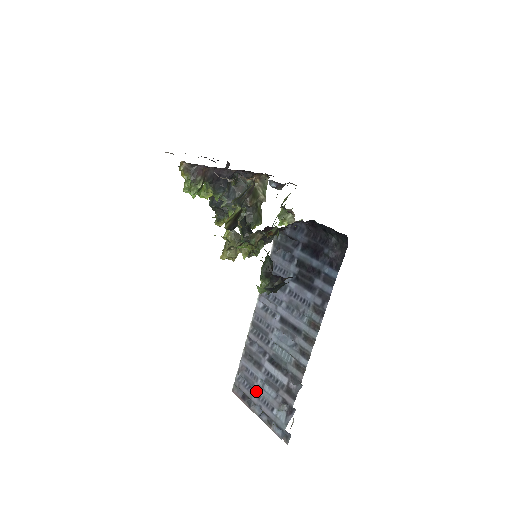
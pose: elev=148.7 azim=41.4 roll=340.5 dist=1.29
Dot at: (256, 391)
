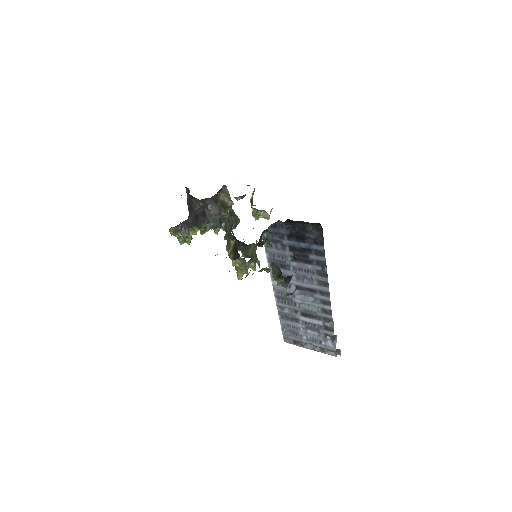
Dot at: (302, 336)
